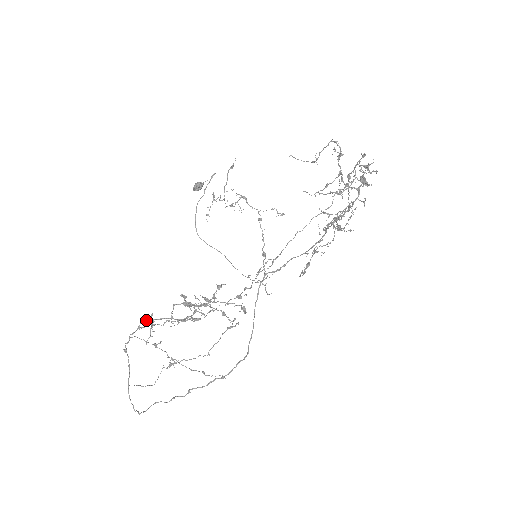
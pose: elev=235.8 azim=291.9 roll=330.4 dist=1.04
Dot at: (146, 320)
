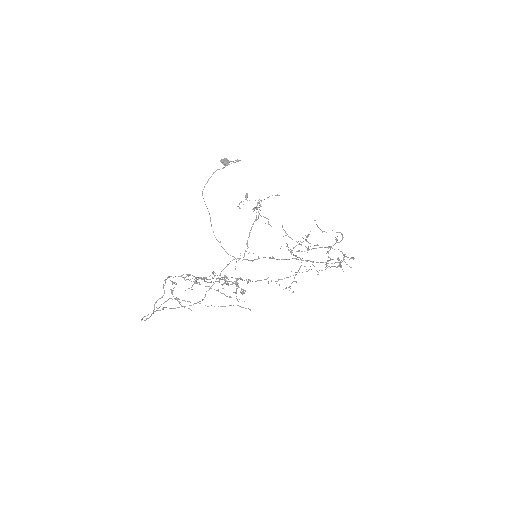
Dot at: (190, 275)
